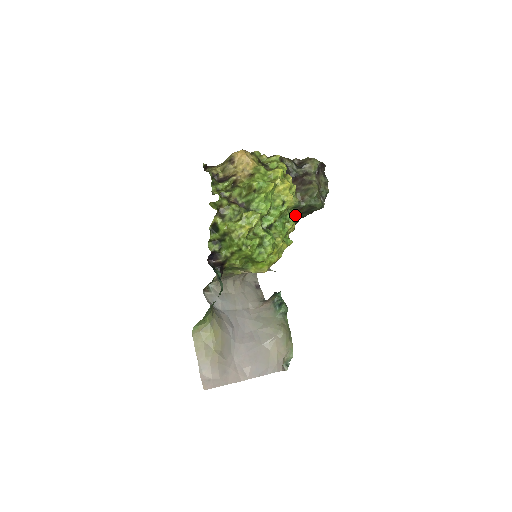
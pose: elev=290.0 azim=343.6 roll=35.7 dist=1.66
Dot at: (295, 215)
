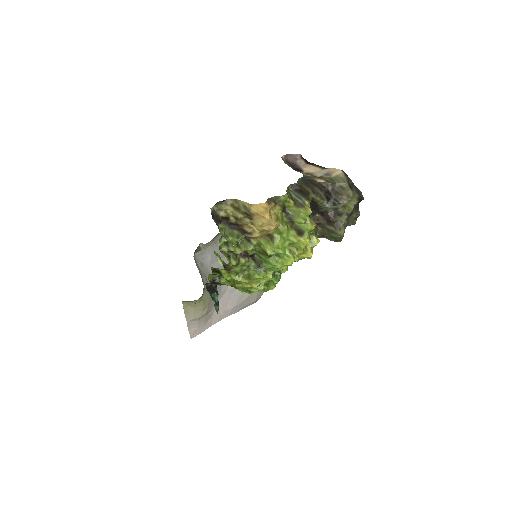
Dot at: occluded
